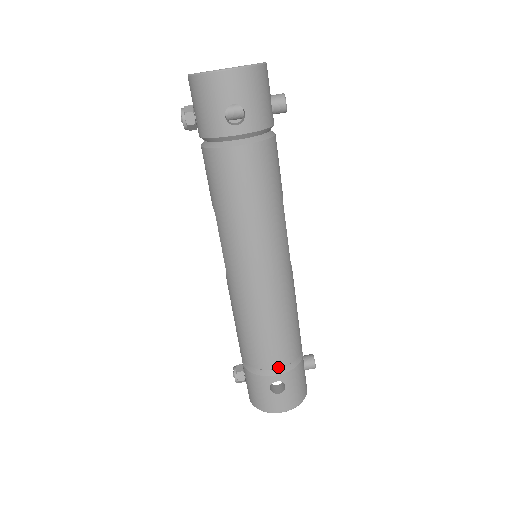
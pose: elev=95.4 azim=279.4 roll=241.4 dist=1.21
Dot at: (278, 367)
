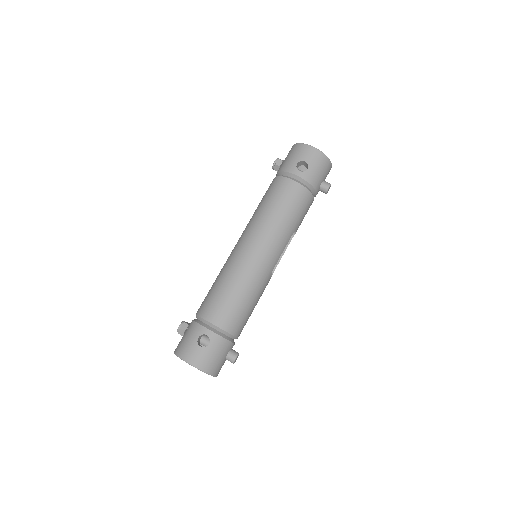
Dot at: (216, 325)
